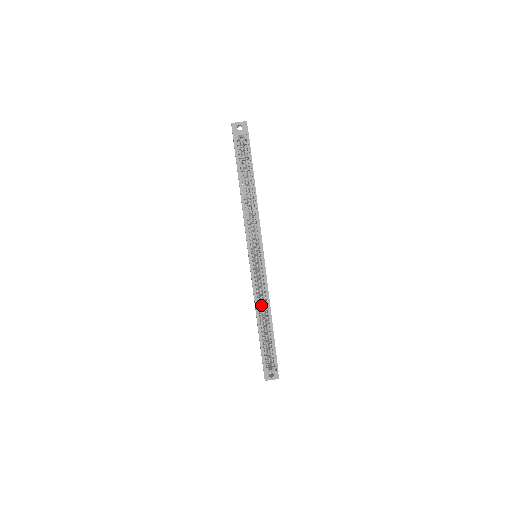
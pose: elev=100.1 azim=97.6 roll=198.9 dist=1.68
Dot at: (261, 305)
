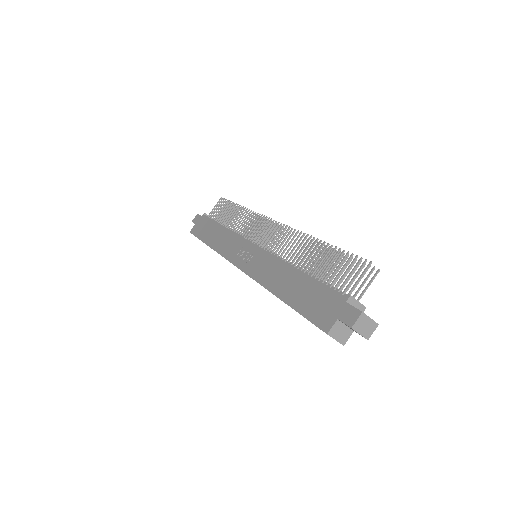
Dot at: occluded
